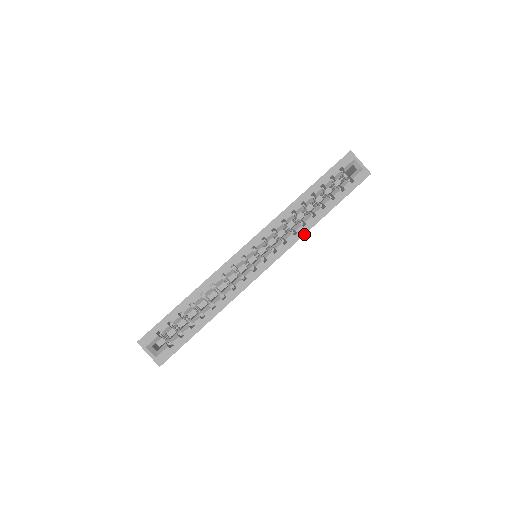
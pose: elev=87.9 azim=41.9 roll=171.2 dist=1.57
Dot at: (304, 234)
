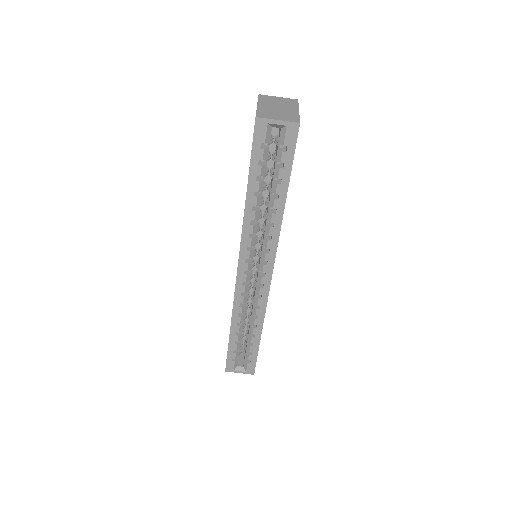
Dot at: (279, 233)
